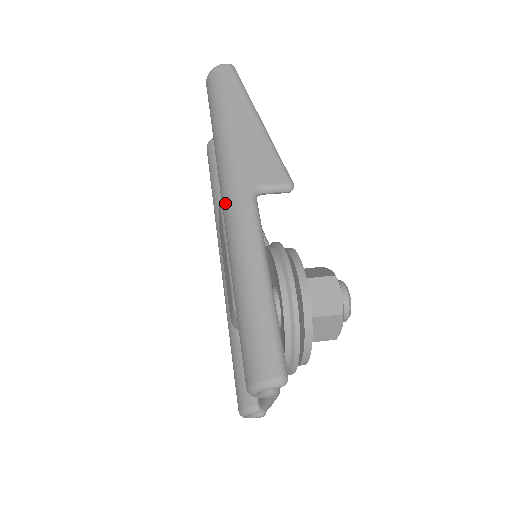
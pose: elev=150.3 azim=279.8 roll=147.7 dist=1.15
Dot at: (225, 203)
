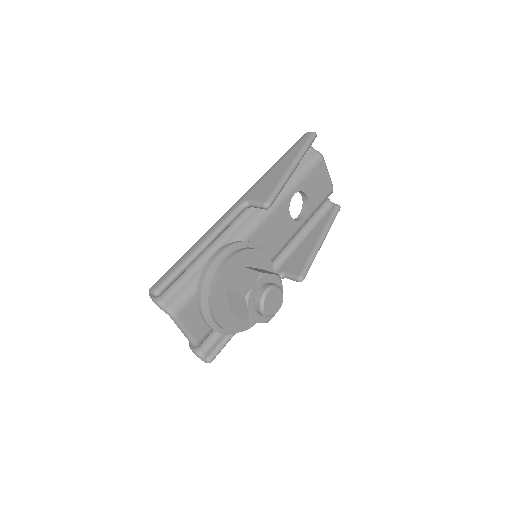
Dot at: occluded
